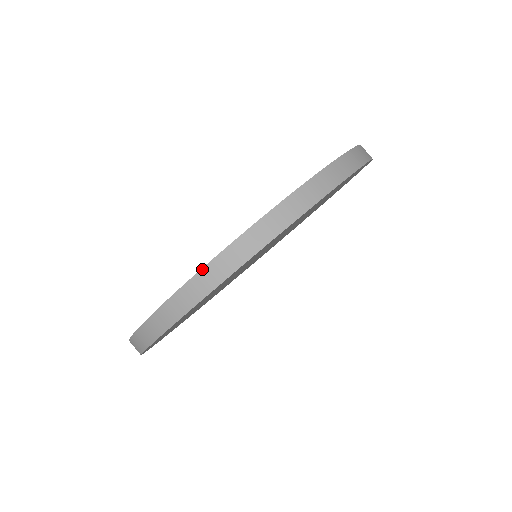
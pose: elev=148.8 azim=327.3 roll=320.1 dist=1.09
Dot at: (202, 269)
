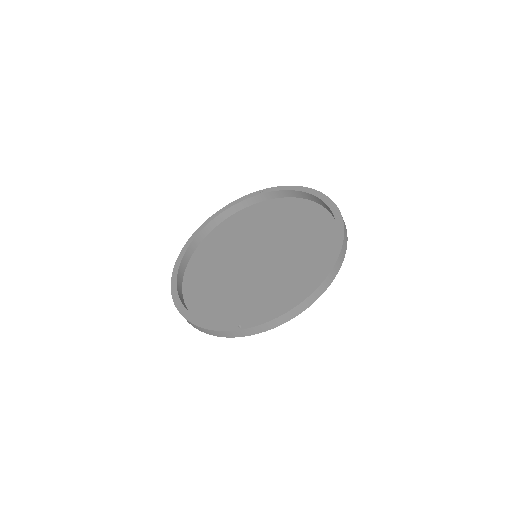
Dot at: (292, 309)
